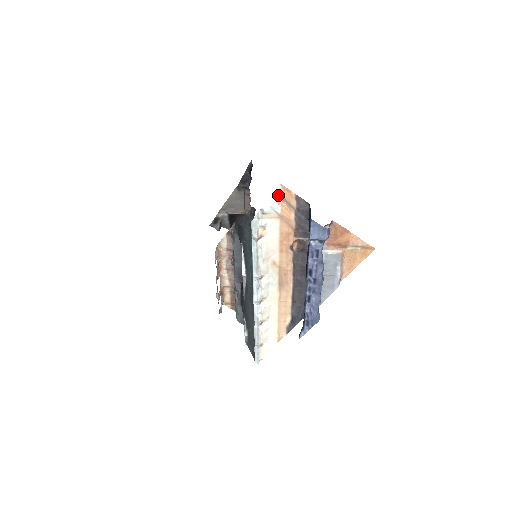
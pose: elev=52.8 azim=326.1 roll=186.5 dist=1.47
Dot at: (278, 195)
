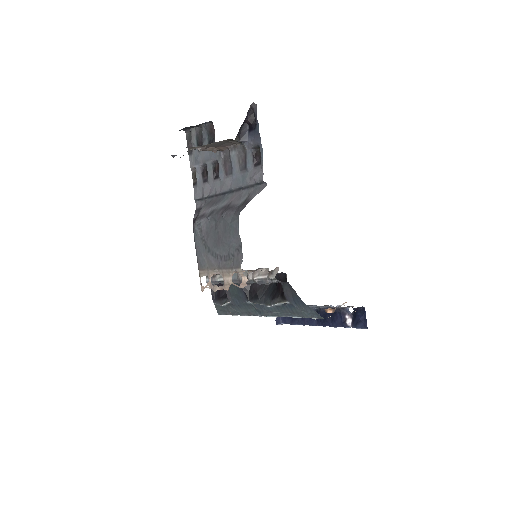
Dot at: occluded
